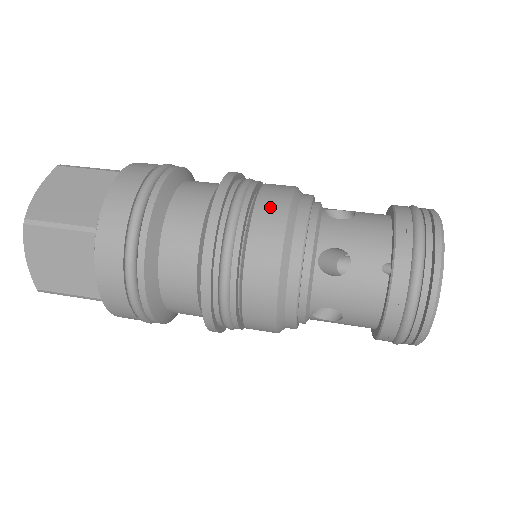
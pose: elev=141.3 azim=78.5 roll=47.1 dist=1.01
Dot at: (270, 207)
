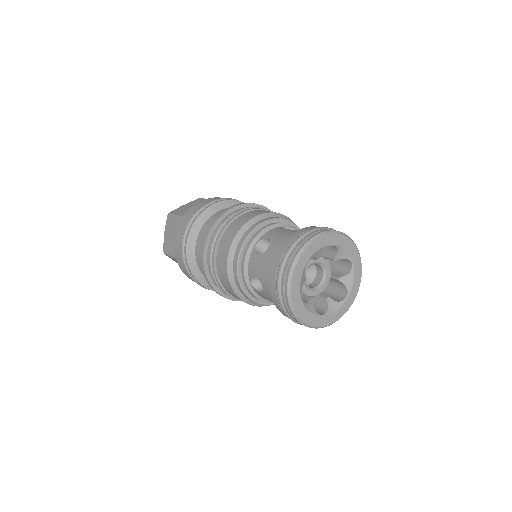
Dot at: occluded
